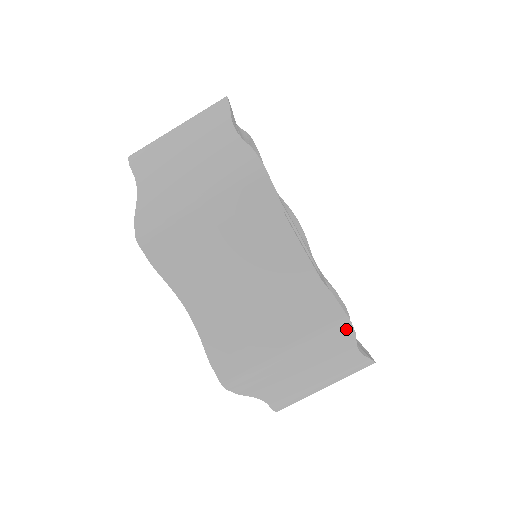
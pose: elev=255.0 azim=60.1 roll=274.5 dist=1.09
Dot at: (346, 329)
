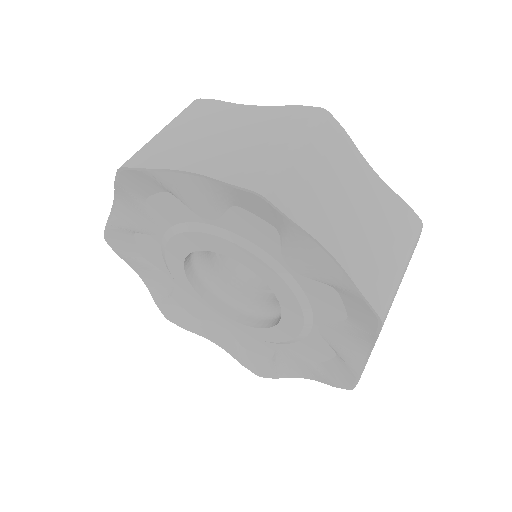
Dot at: (420, 234)
